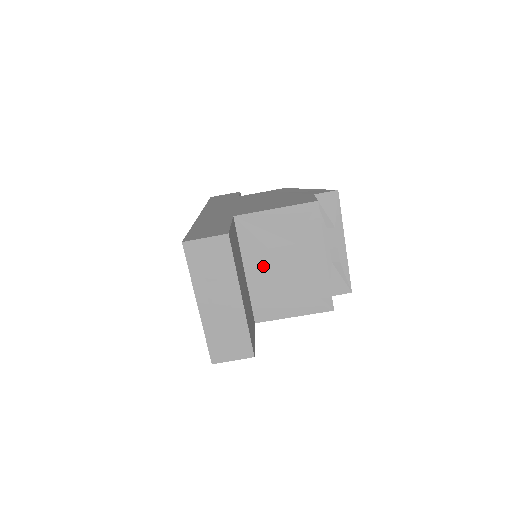
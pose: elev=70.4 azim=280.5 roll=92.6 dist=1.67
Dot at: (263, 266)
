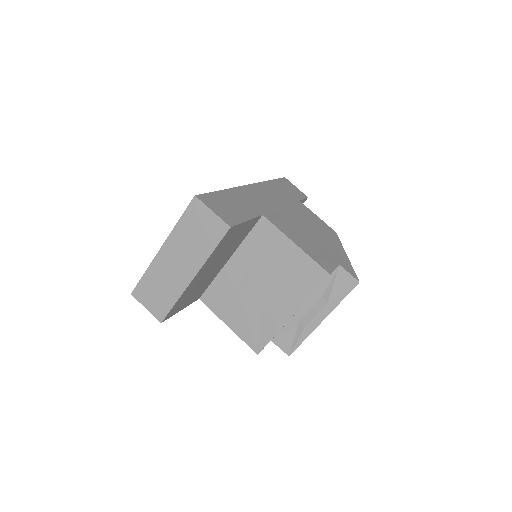
Dot at: (245, 271)
